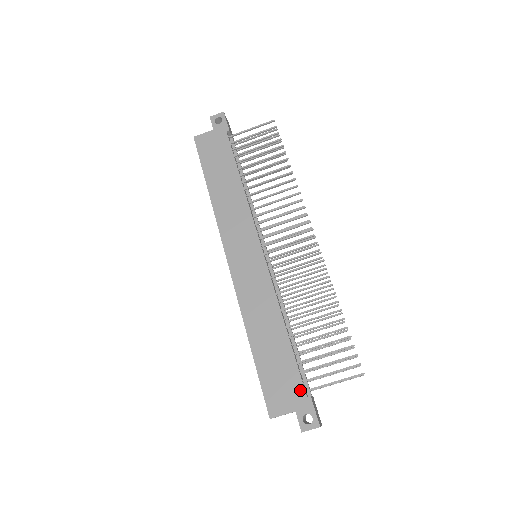
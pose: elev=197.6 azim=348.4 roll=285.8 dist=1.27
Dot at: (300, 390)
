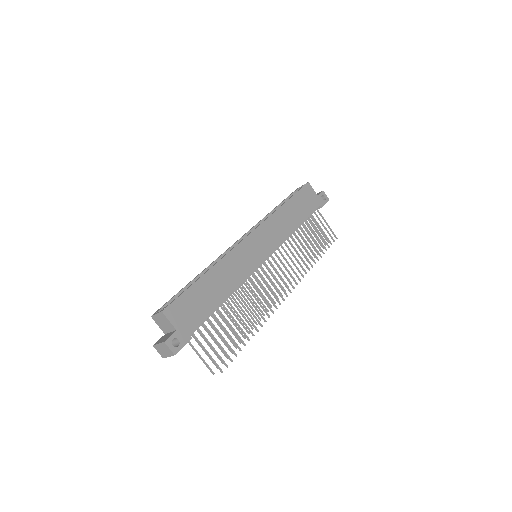
Dot at: (193, 327)
